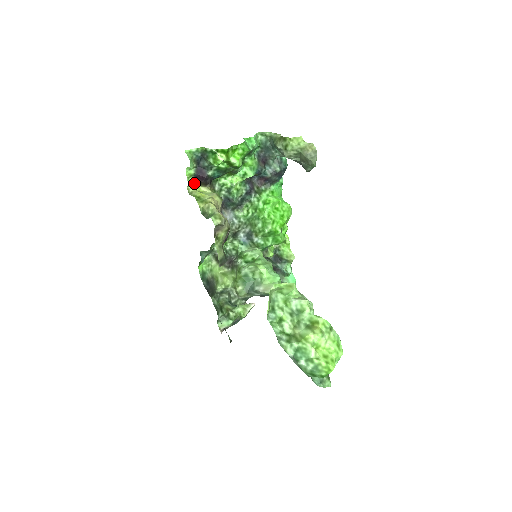
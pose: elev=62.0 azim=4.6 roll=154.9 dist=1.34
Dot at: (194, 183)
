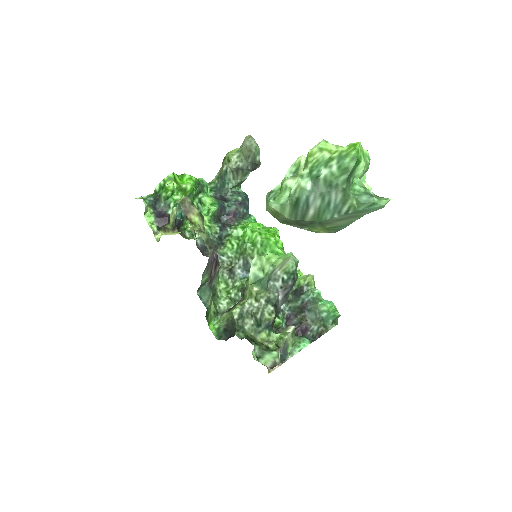
Dot at: (159, 230)
